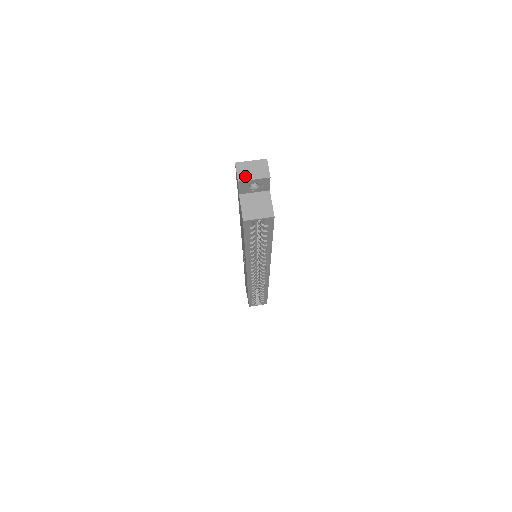
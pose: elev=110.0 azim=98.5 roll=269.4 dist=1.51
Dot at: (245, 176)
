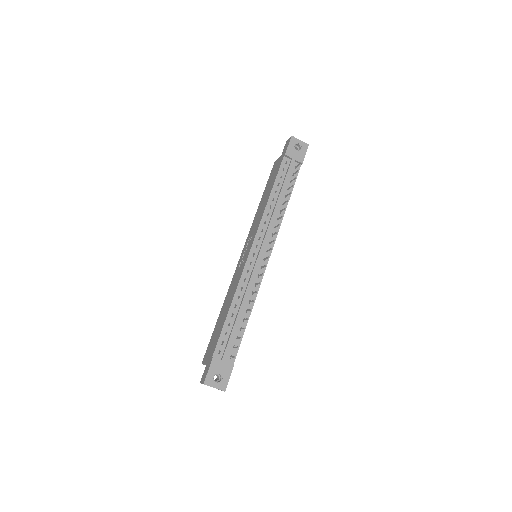
Dot at: occluded
